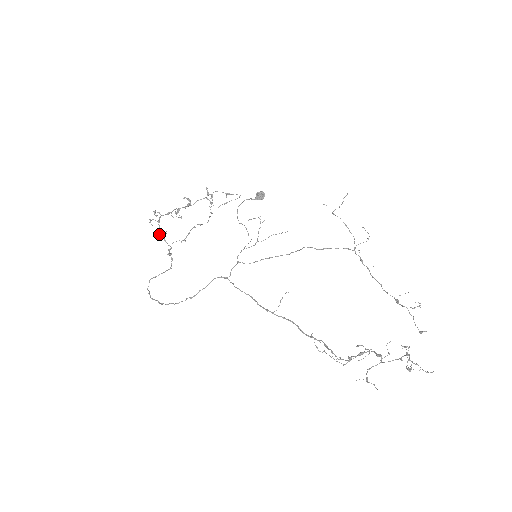
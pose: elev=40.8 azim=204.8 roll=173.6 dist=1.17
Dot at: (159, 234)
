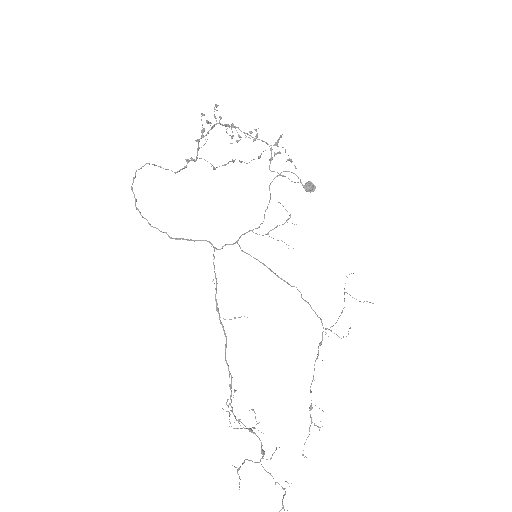
Dot at: occluded
